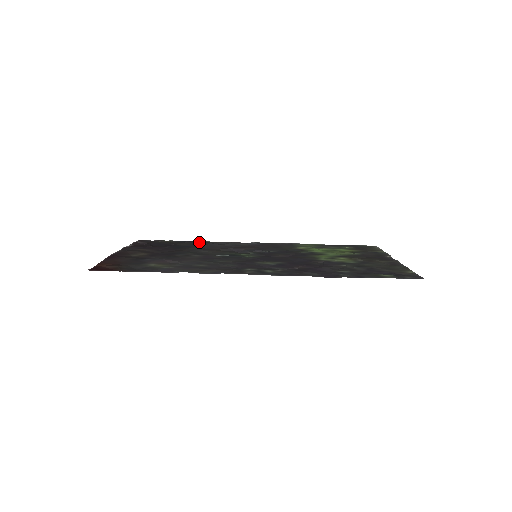
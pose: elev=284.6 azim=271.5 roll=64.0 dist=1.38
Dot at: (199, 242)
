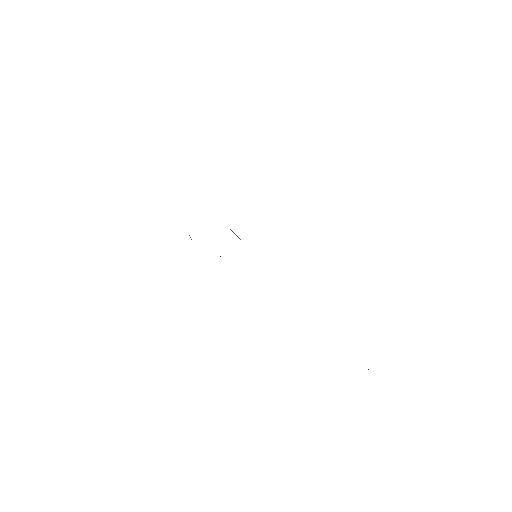
Dot at: occluded
